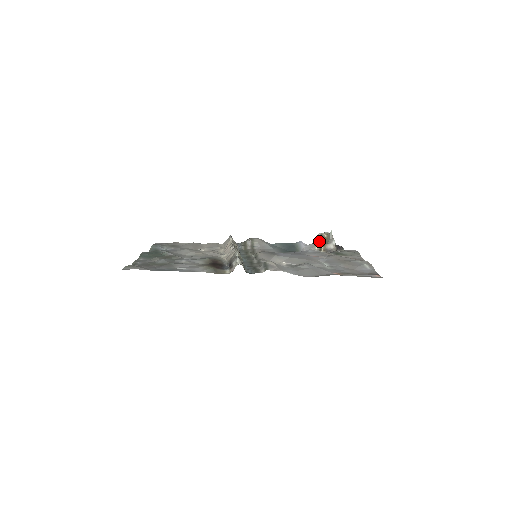
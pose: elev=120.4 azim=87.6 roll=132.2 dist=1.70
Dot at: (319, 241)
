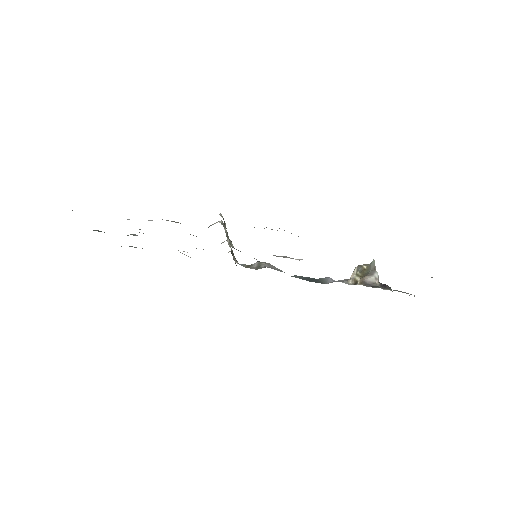
Dot at: (355, 274)
